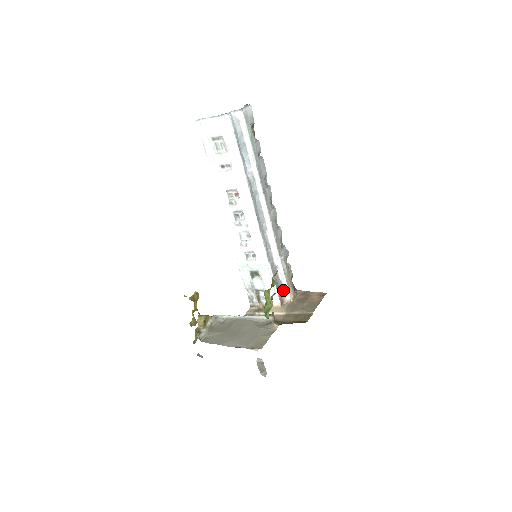
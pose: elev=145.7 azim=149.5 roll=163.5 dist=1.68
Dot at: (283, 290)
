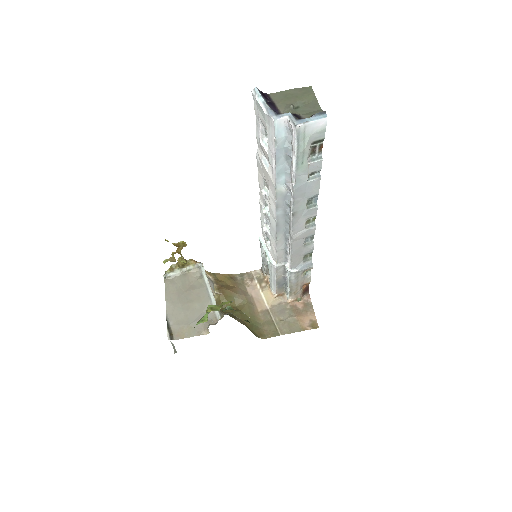
Dot at: occluded
